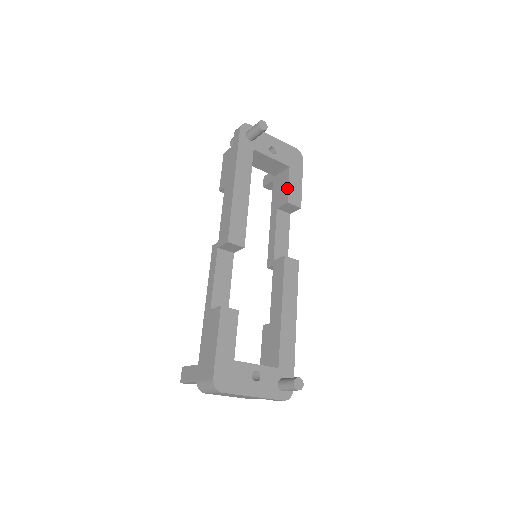
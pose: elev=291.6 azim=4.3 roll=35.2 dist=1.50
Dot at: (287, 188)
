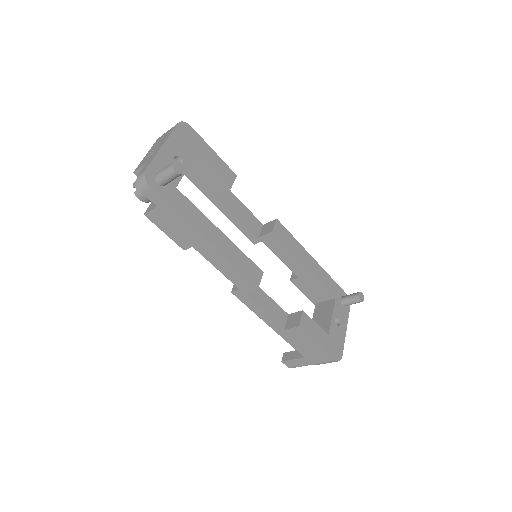
Dot at: (216, 175)
